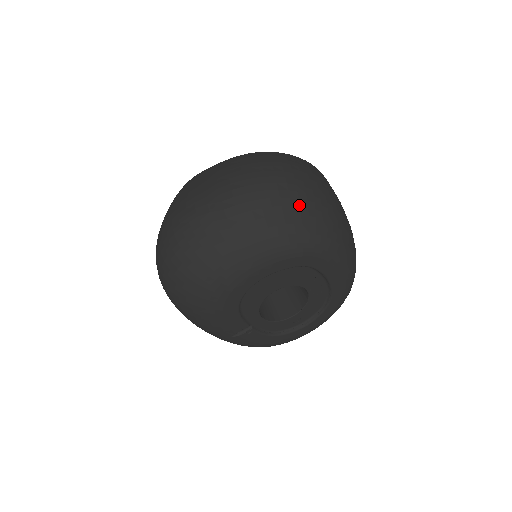
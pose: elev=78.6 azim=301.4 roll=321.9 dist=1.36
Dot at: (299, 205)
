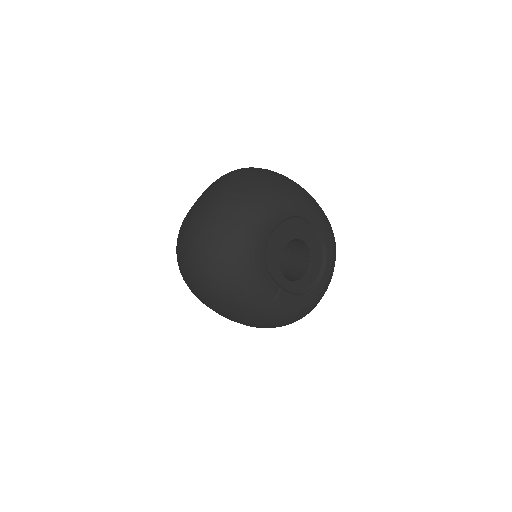
Dot at: (270, 177)
